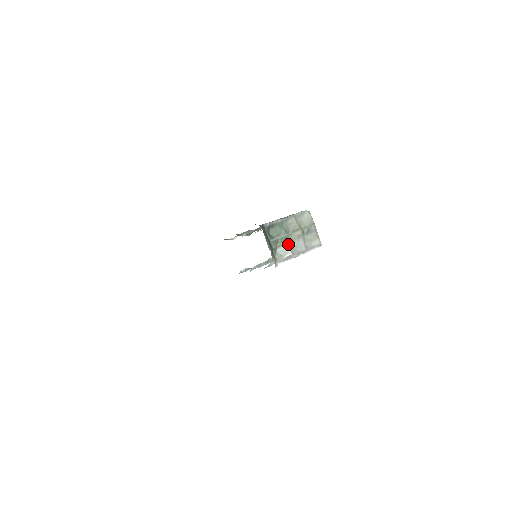
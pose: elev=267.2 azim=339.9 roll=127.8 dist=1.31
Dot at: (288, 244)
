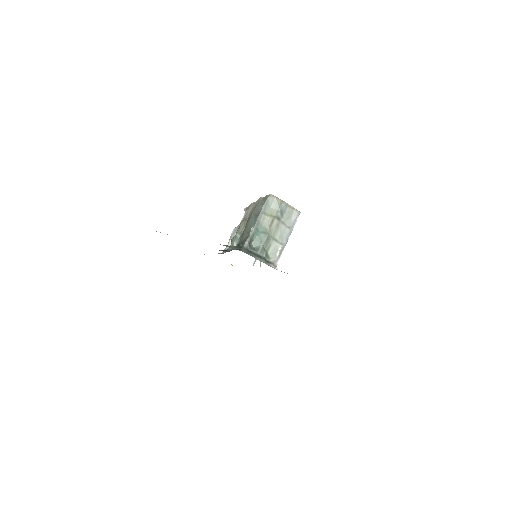
Dot at: (273, 241)
